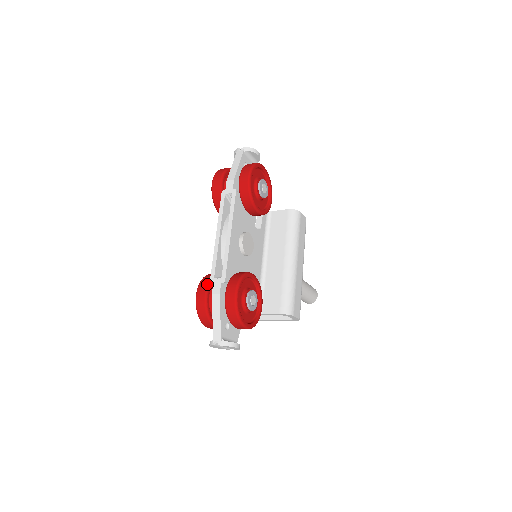
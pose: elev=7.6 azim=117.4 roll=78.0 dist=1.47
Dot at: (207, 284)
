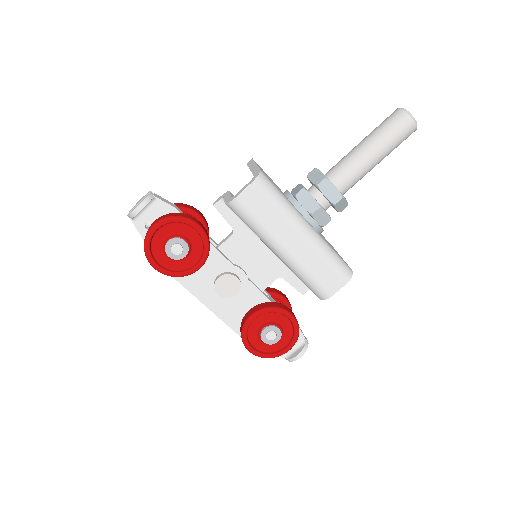
Dot at: occluded
